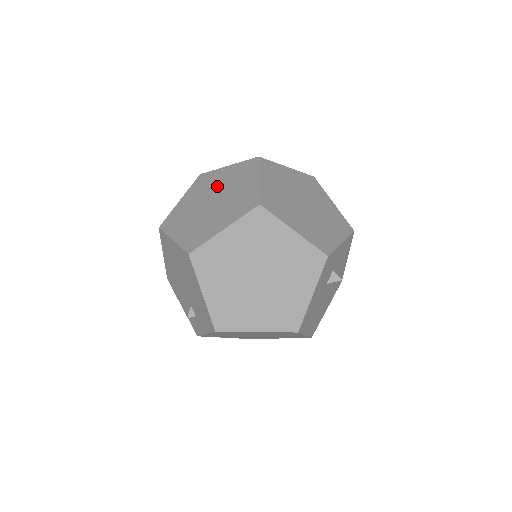
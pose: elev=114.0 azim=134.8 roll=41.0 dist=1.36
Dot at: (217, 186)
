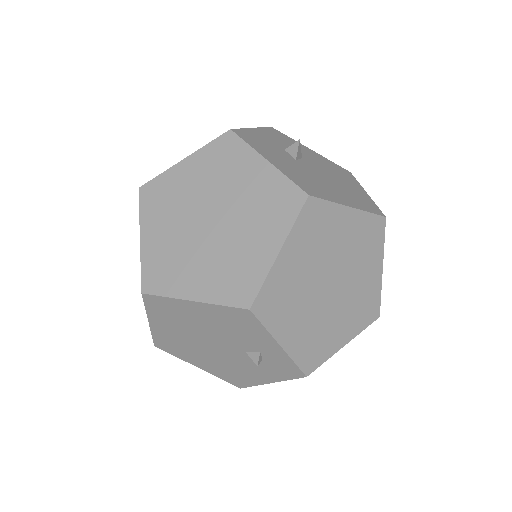
Dot at: occluded
